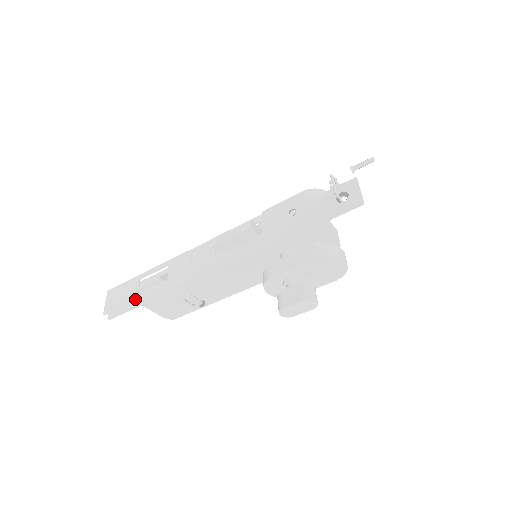
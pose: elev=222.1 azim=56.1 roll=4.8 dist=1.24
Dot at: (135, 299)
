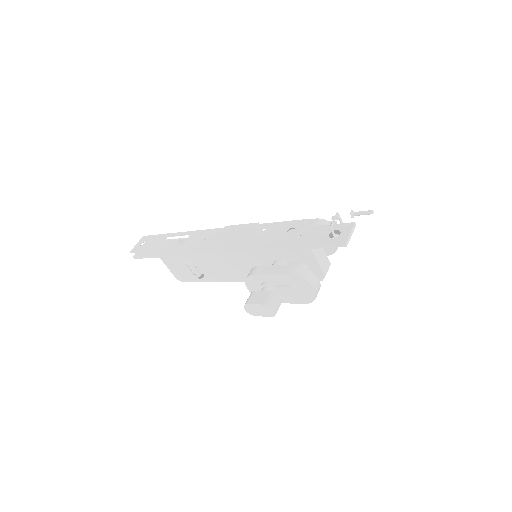
Dot at: (155, 250)
